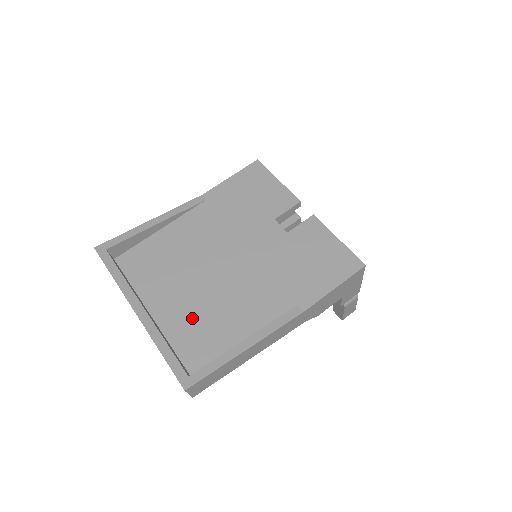
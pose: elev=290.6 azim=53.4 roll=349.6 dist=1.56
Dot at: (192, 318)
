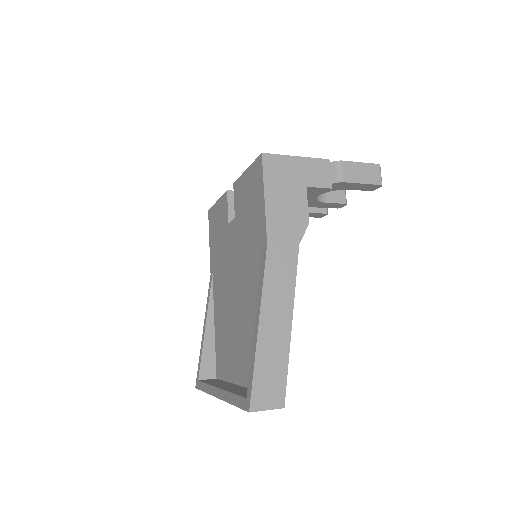
Dot at: (247, 353)
